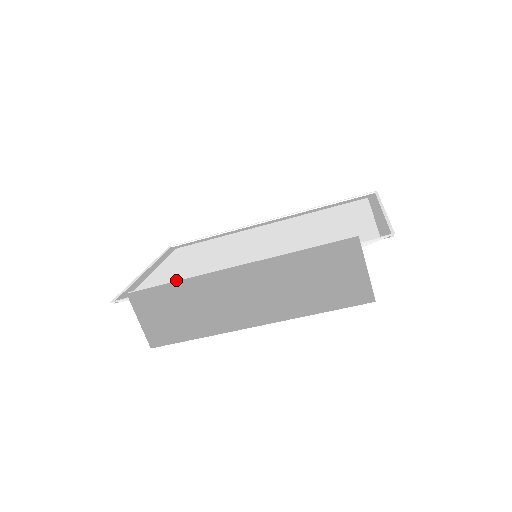
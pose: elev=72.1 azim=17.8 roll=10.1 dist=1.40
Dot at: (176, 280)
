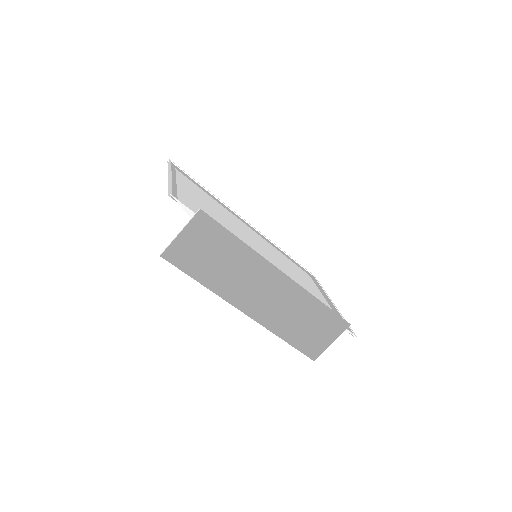
Dot at: occluded
